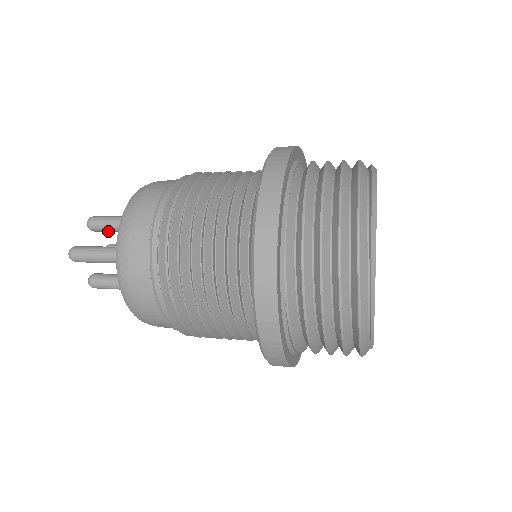
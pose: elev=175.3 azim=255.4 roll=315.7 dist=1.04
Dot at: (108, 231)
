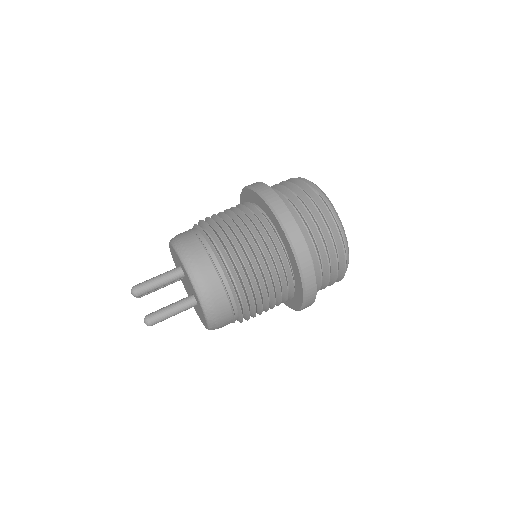
Dot at: (151, 290)
